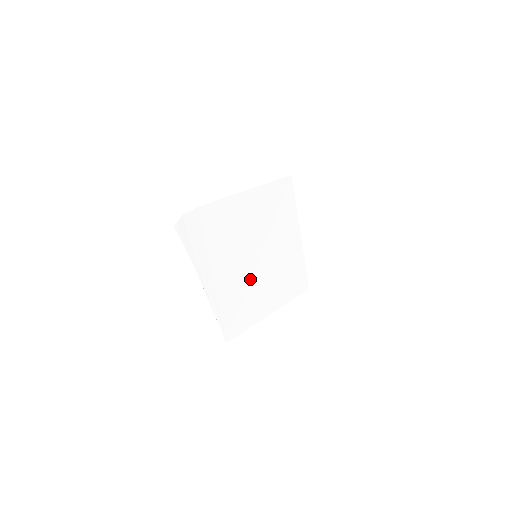
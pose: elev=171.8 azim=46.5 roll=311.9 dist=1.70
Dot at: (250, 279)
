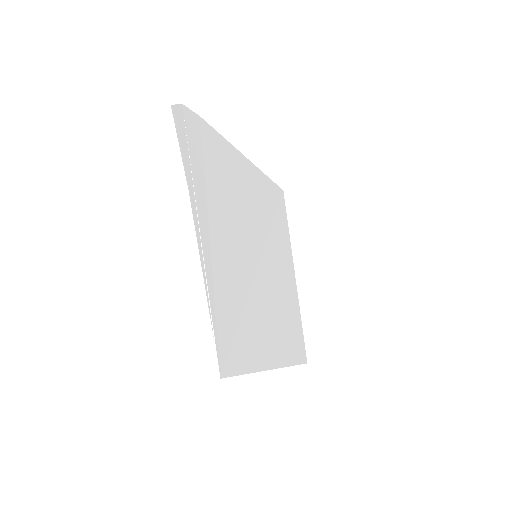
Dot at: (250, 286)
